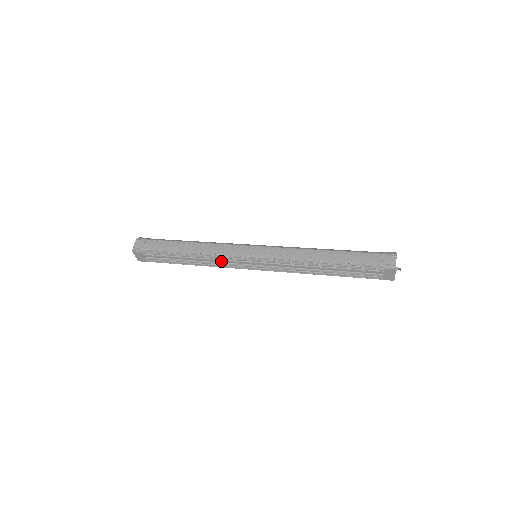
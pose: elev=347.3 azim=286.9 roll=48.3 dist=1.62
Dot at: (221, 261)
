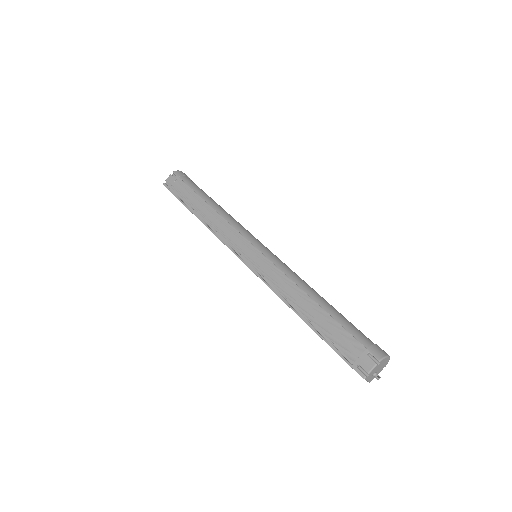
Dot at: occluded
